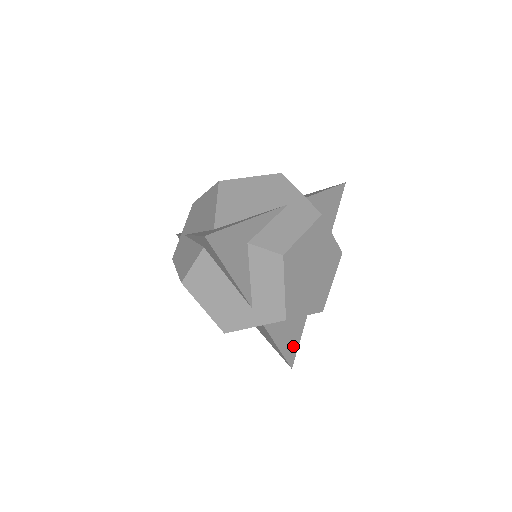
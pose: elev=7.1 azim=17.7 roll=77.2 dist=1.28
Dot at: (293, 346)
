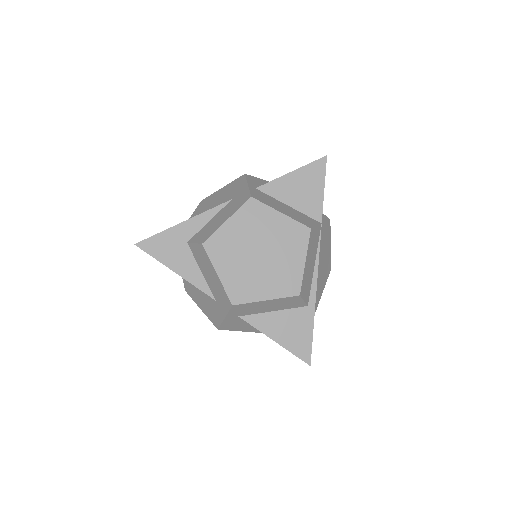
Dot at: (302, 340)
